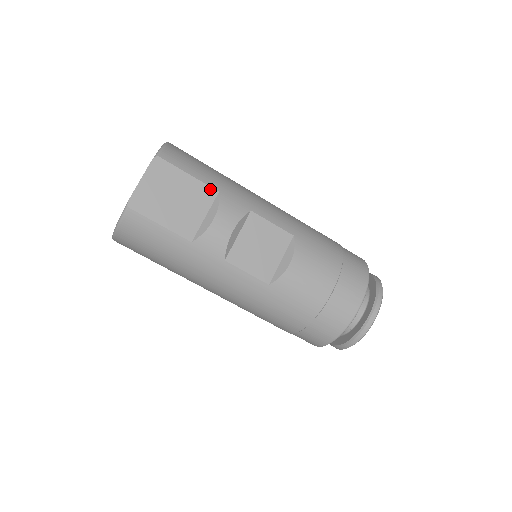
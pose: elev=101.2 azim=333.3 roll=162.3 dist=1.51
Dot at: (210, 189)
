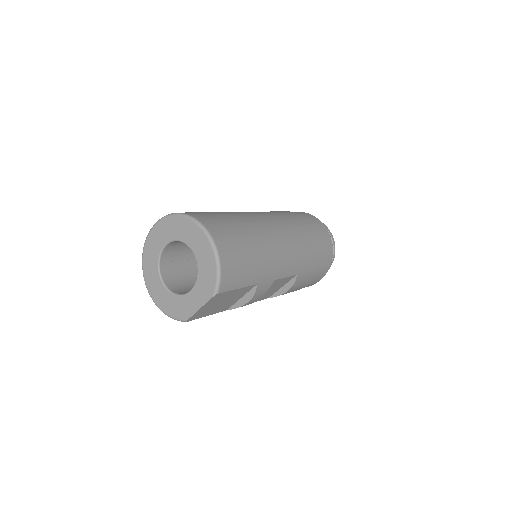
Dot at: (251, 287)
